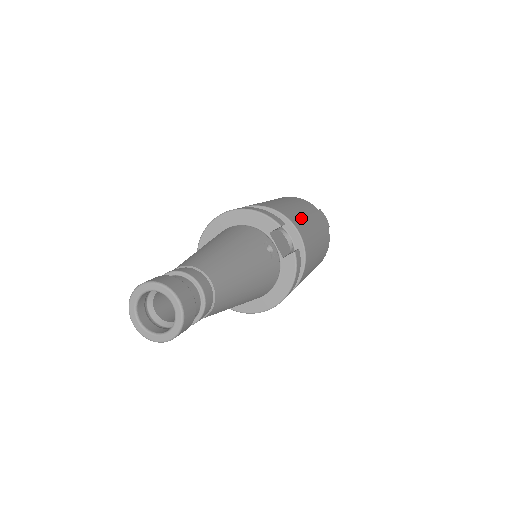
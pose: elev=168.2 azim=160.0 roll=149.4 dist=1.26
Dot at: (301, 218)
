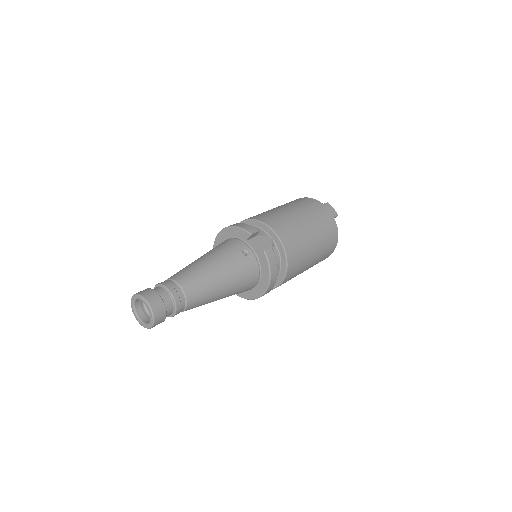
Dot at: (287, 220)
